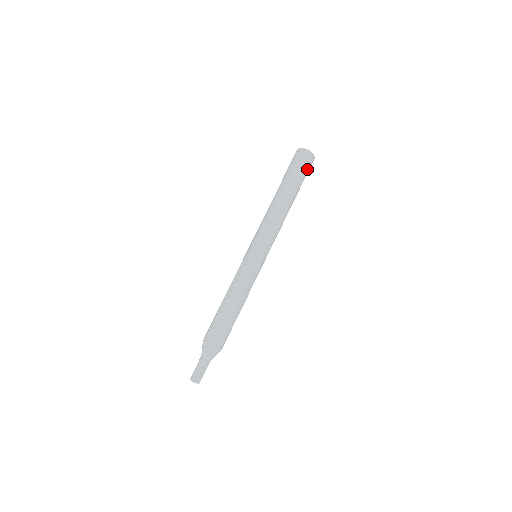
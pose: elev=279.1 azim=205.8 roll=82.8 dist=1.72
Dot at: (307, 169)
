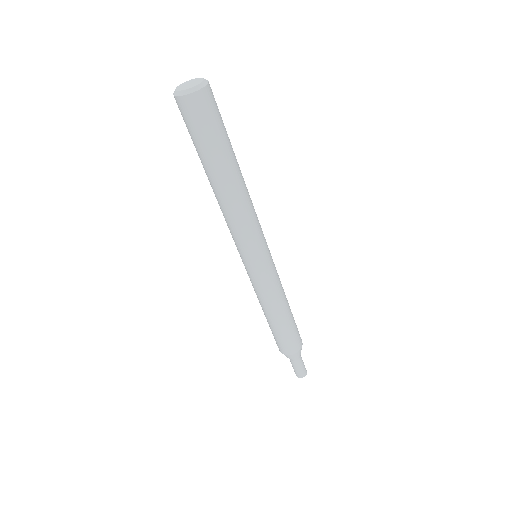
Dot at: (218, 111)
